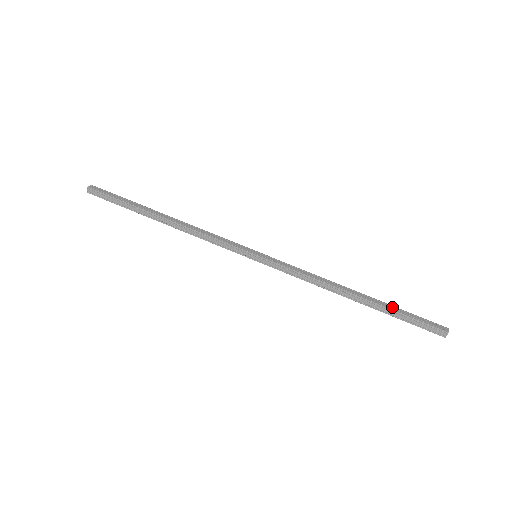
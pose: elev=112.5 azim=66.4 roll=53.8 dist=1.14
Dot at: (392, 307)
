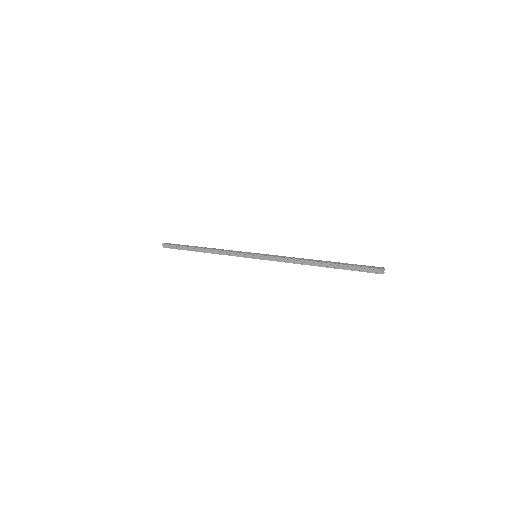
Dot at: occluded
